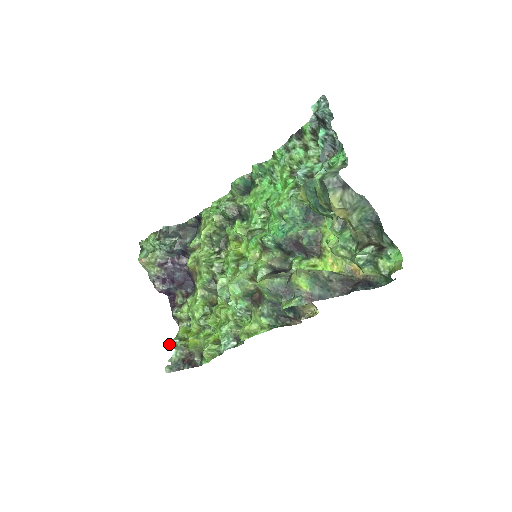
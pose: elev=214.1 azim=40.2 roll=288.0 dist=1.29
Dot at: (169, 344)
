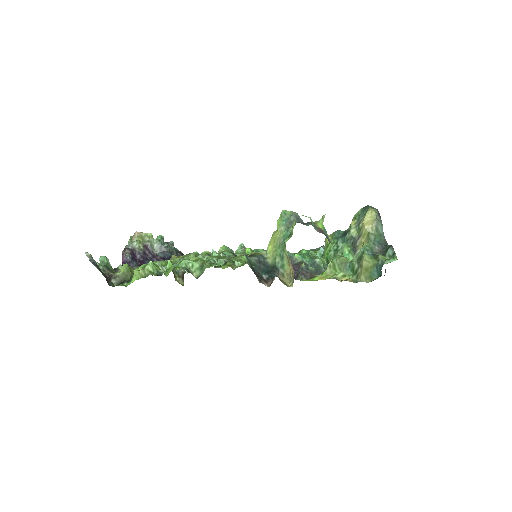
Dot at: occluded
